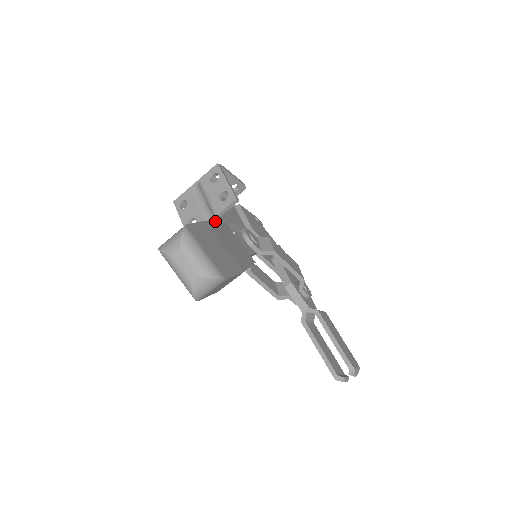
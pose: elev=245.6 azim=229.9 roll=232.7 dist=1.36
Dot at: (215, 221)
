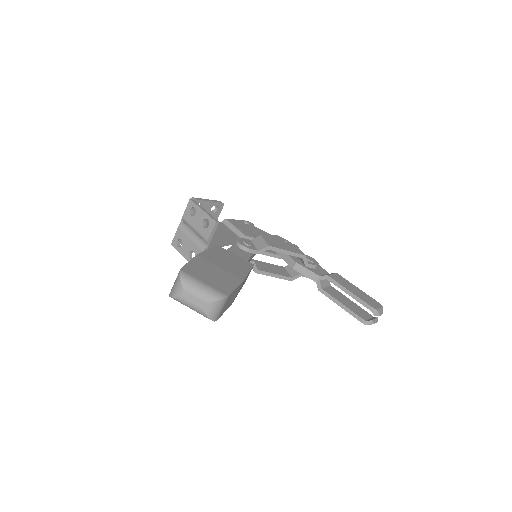
Dot at: (206, 250)
